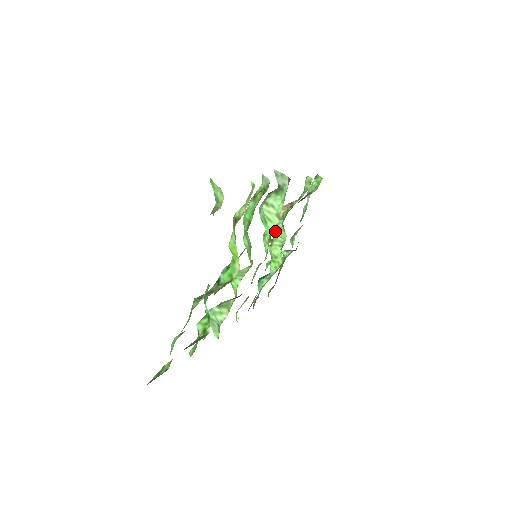
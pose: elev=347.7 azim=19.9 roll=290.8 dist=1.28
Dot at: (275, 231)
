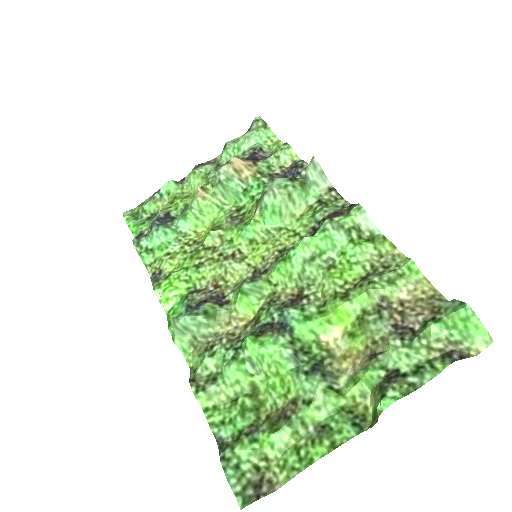
Dot at: (224, 188)
